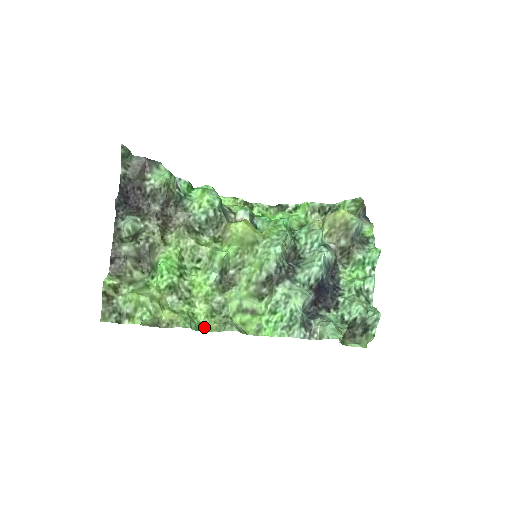
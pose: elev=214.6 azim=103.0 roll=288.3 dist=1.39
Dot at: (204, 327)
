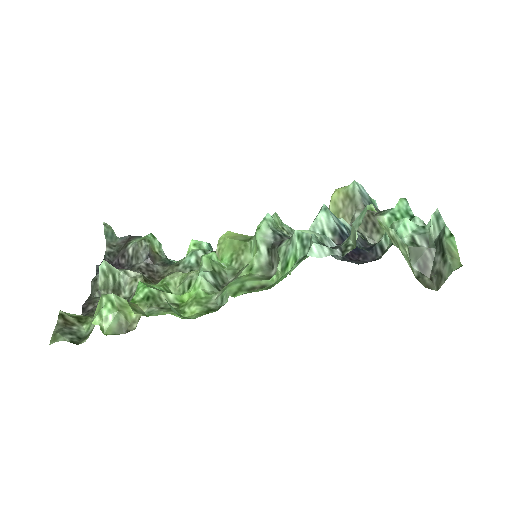
Dot at: occluded
